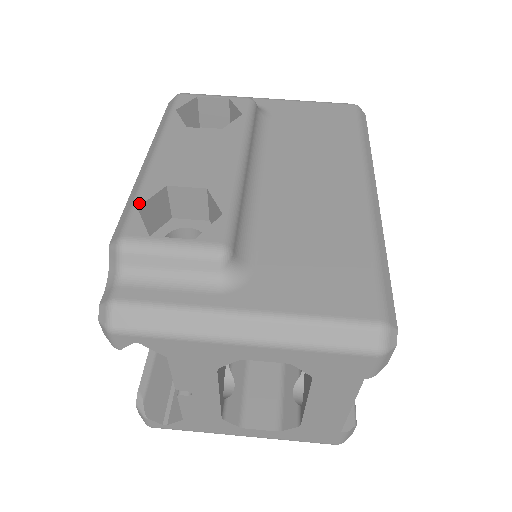
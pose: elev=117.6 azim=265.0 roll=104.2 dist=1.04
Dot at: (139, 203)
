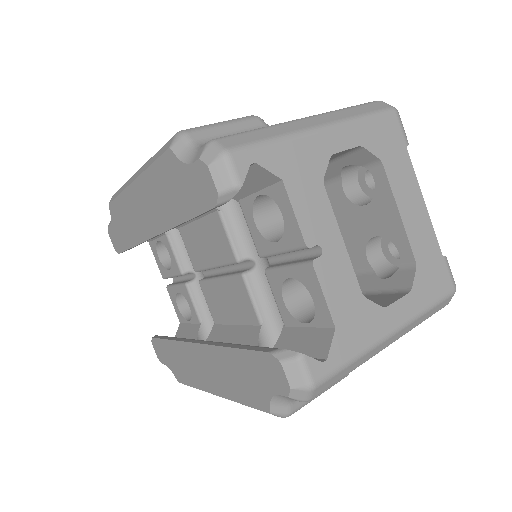
Dot at: occluded
